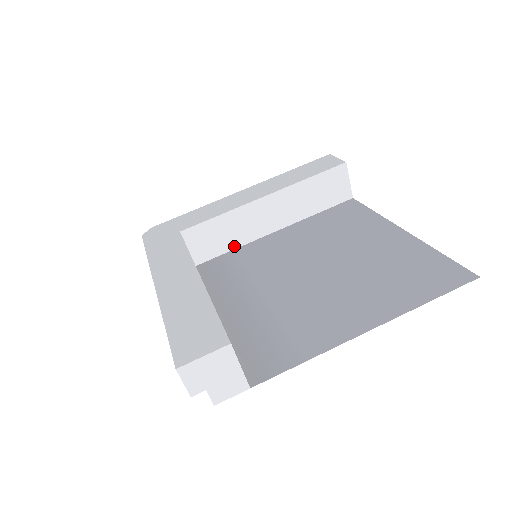
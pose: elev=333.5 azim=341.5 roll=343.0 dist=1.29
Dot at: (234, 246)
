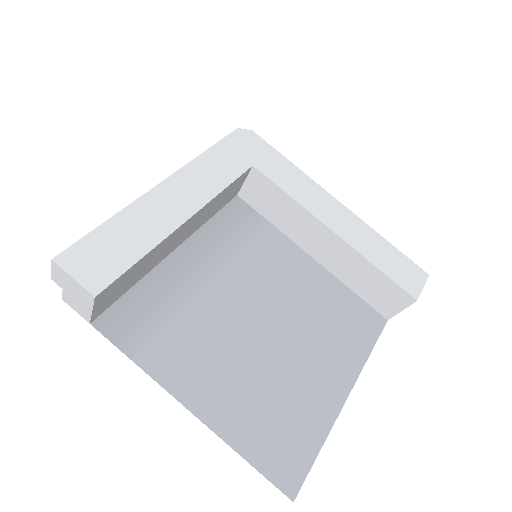
Dot at: (275, 223)
